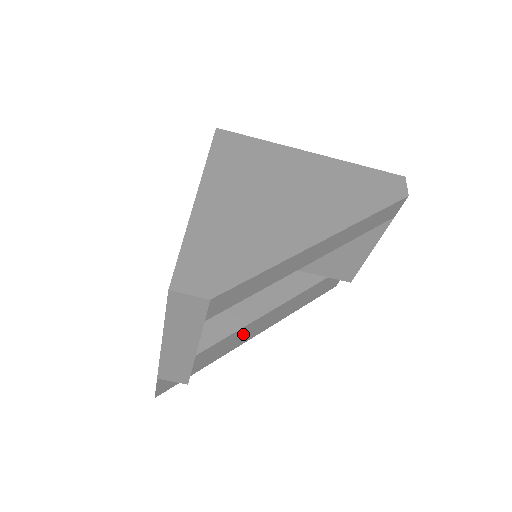
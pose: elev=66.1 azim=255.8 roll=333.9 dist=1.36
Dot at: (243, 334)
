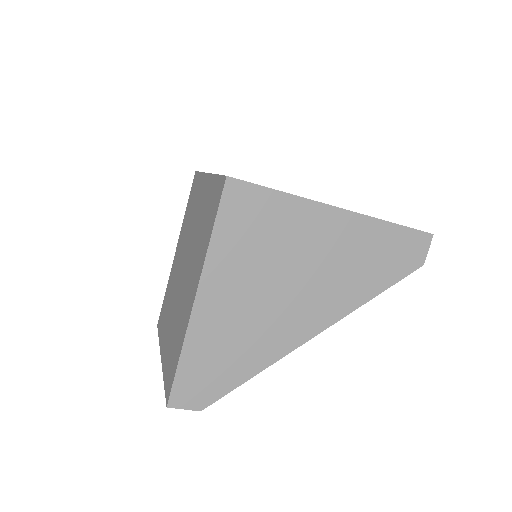
Dot at: occluded
